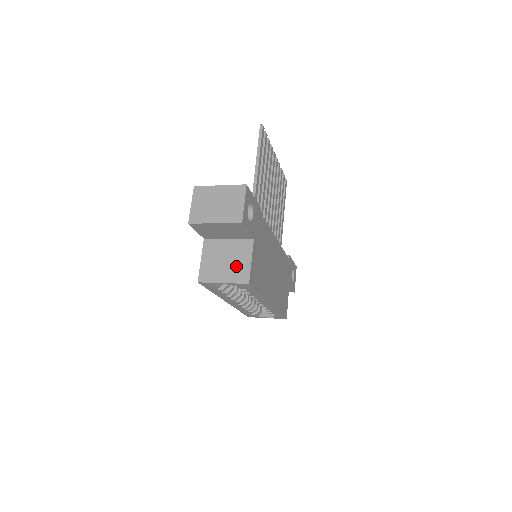
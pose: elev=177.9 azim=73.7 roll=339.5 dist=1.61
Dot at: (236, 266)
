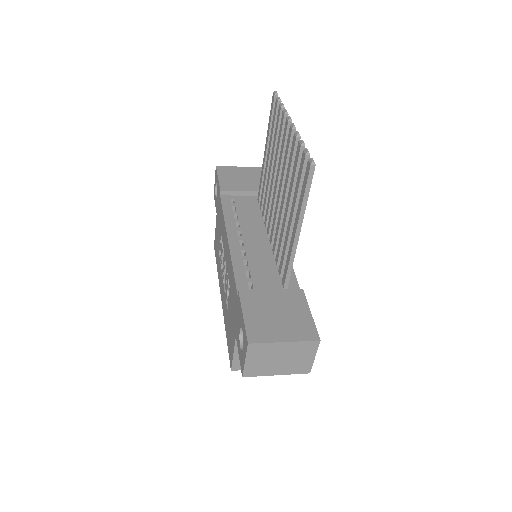
Dot at: occluded
